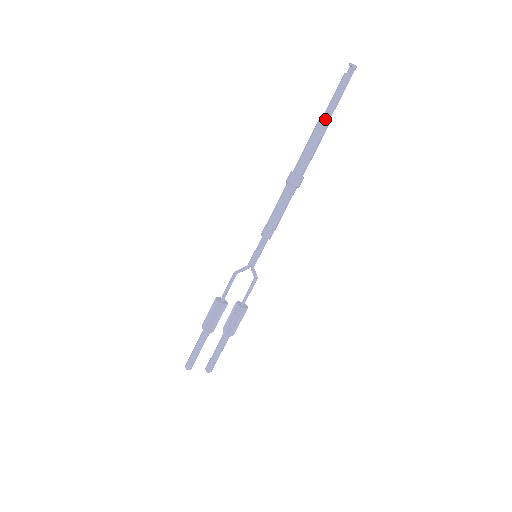
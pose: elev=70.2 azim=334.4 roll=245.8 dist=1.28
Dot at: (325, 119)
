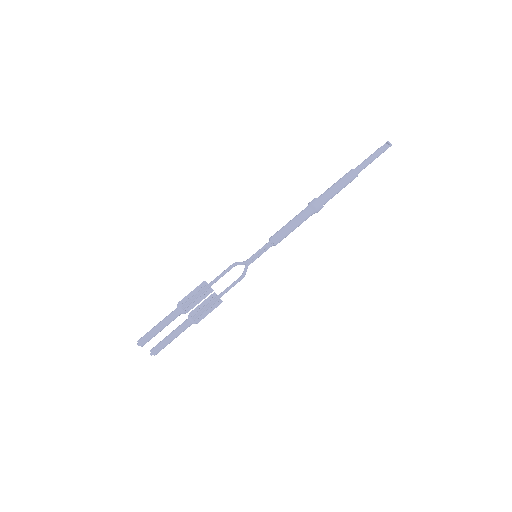
Dot at: (358, 171)
